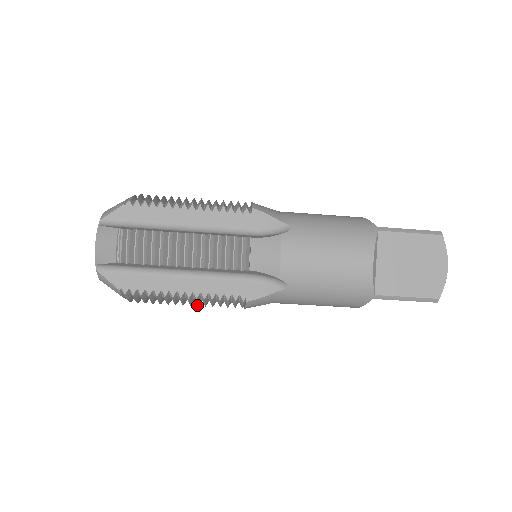
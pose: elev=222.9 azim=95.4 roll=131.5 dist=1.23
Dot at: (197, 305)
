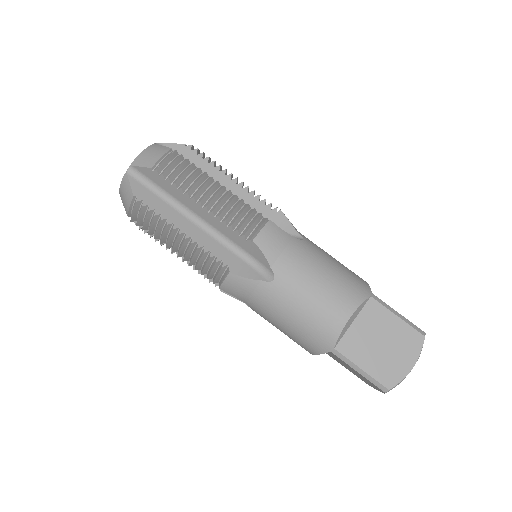
Dot at: (220, 202)
